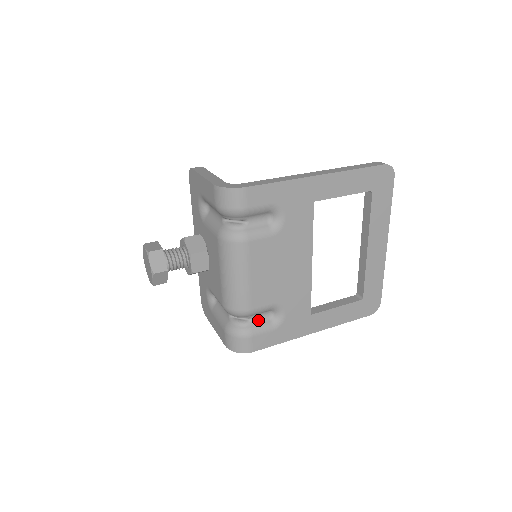
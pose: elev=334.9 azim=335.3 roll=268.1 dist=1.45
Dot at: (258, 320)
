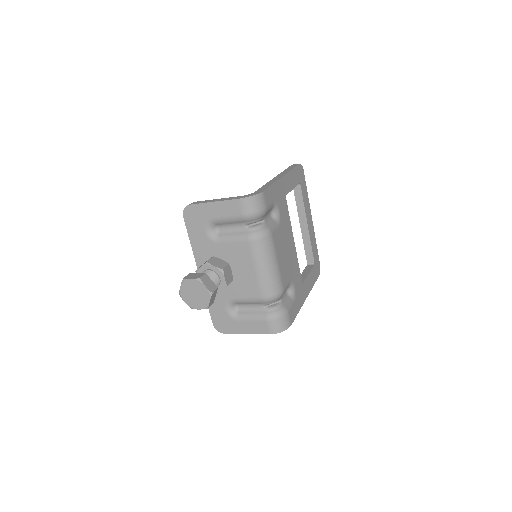
Dot at: (284, 299)
